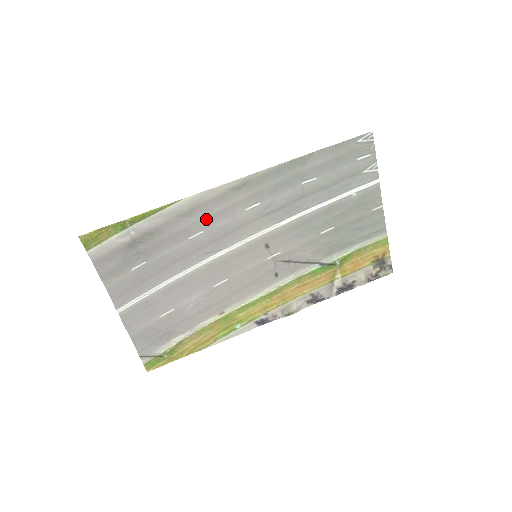
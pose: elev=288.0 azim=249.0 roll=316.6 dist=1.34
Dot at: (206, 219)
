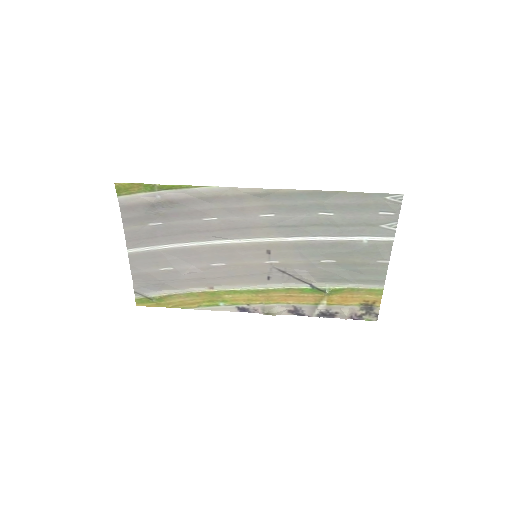
Dot at: (223, 210)
